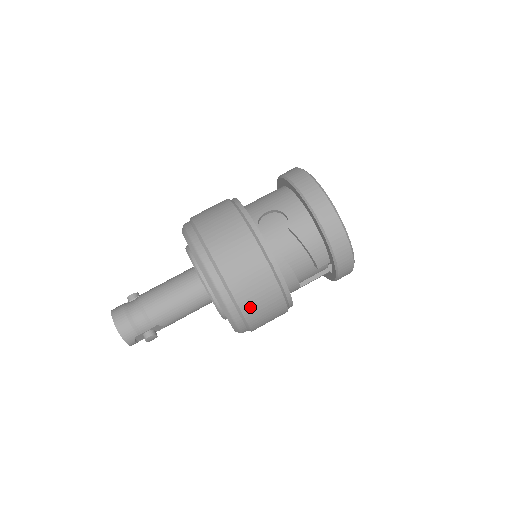
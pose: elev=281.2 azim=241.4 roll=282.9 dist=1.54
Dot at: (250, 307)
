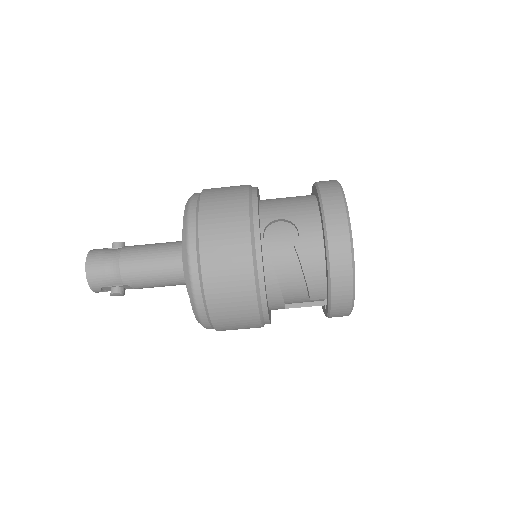
Dot at: (219, 312)
